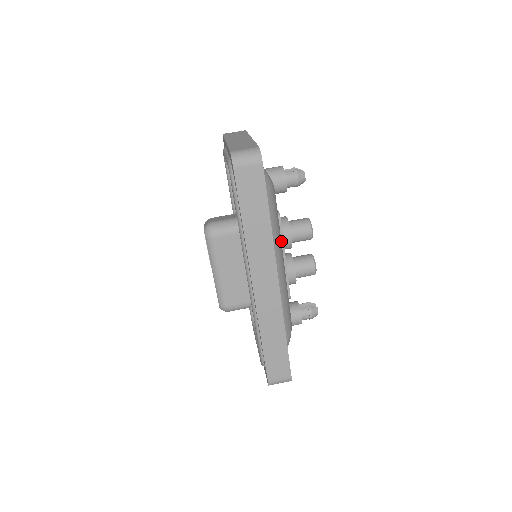
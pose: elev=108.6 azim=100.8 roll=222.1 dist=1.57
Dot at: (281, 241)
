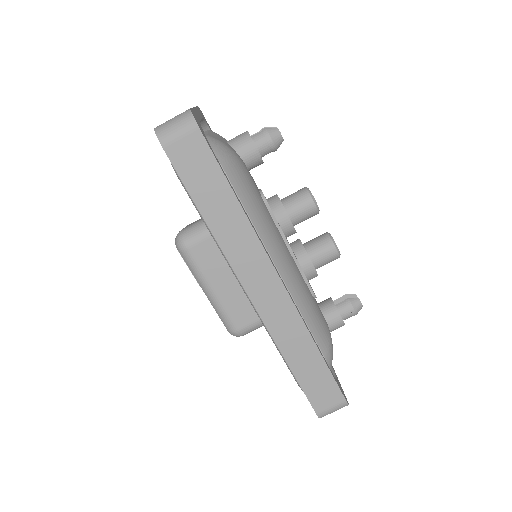
Dot at: (276, 227)
